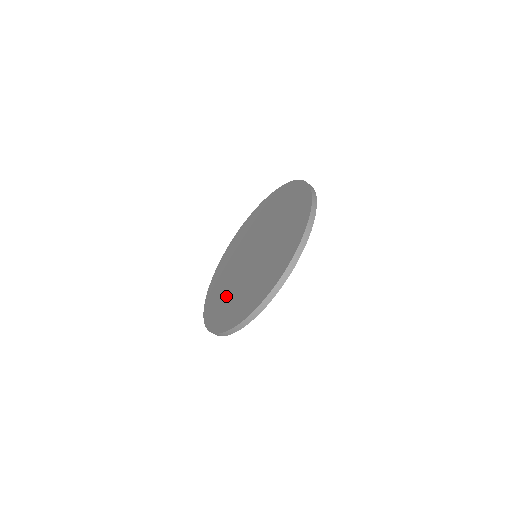
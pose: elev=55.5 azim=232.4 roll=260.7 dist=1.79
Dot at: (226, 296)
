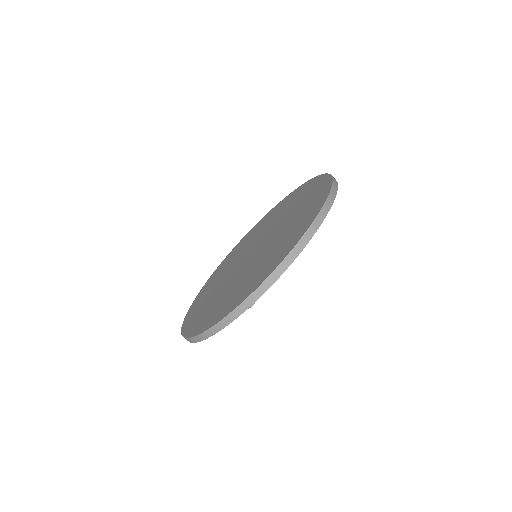
Dot at: (214, 286)
